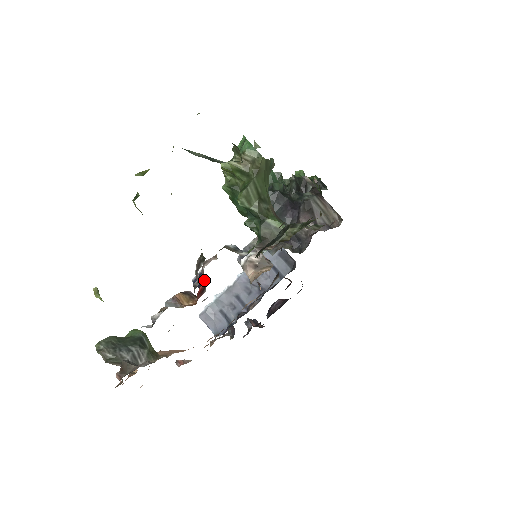
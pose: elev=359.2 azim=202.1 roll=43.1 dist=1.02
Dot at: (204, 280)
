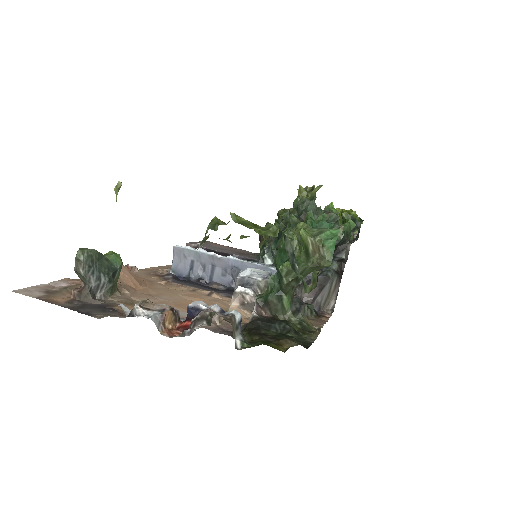
Dot at: occluded
